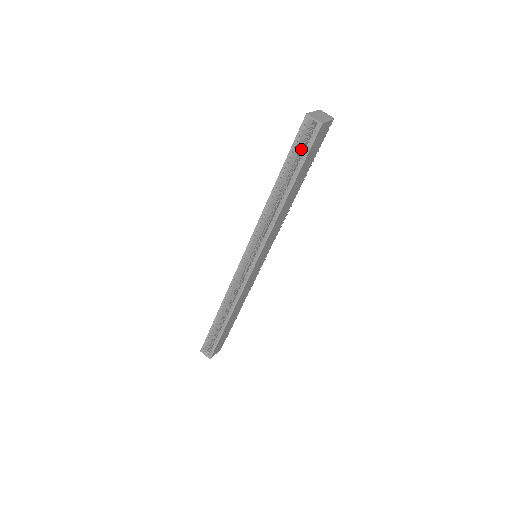
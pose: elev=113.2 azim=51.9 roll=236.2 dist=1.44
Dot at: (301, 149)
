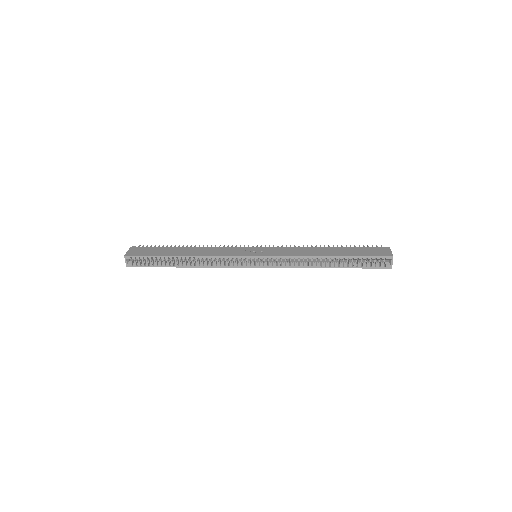
Dot at: occluded
